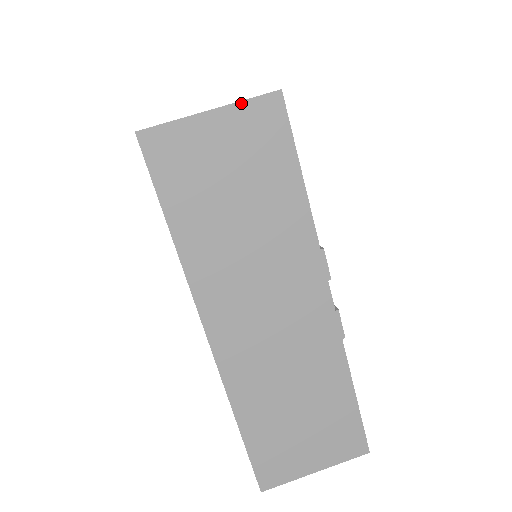
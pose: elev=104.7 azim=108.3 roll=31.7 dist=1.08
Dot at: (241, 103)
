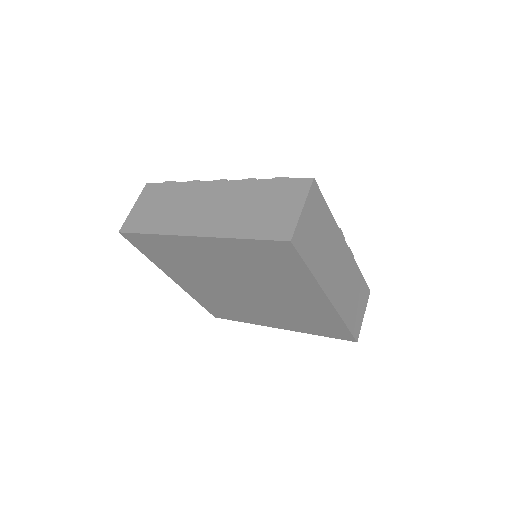
Dot at: (308, 195)
